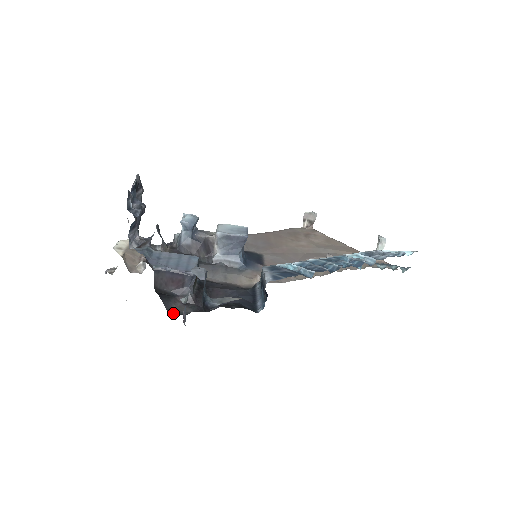
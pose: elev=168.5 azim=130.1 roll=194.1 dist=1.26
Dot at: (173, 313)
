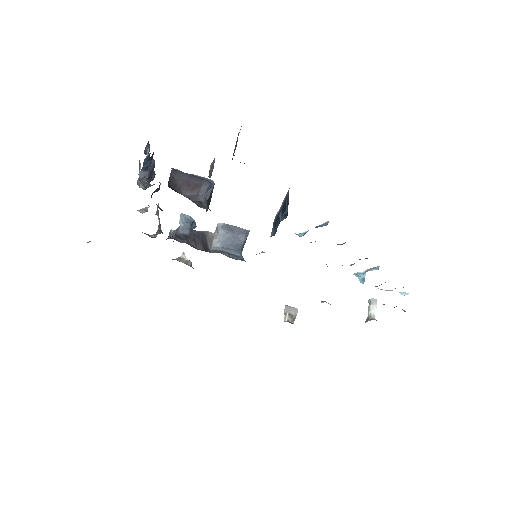
Dot at: occluded
